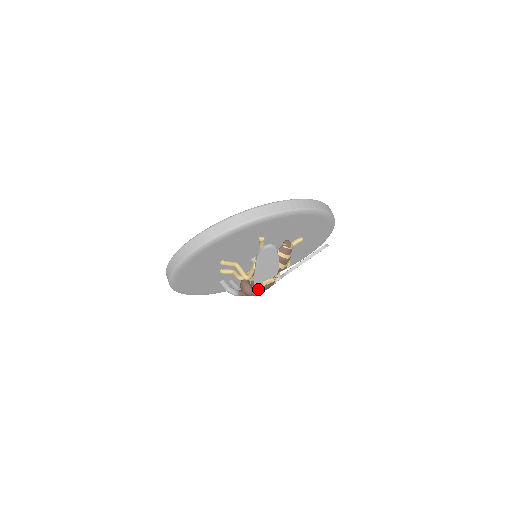
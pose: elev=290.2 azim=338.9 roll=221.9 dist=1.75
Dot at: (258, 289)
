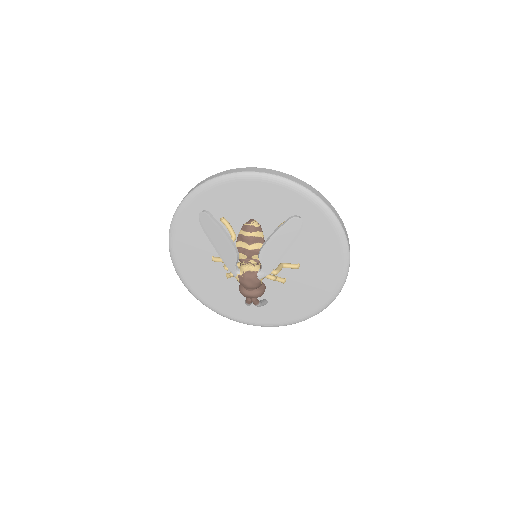
Dot at: (240, 281)
